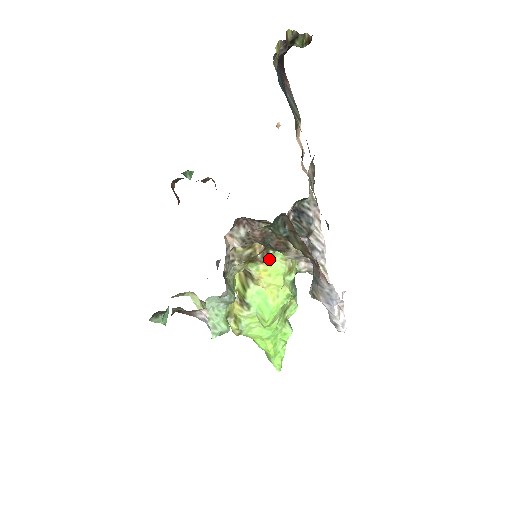
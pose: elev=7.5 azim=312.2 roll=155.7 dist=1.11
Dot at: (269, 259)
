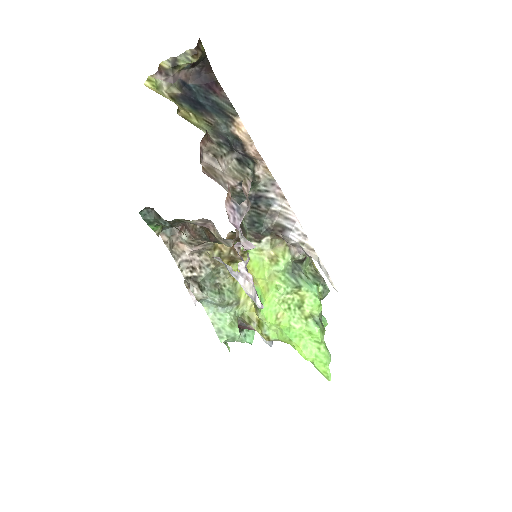
Dot at: (246, 254)
